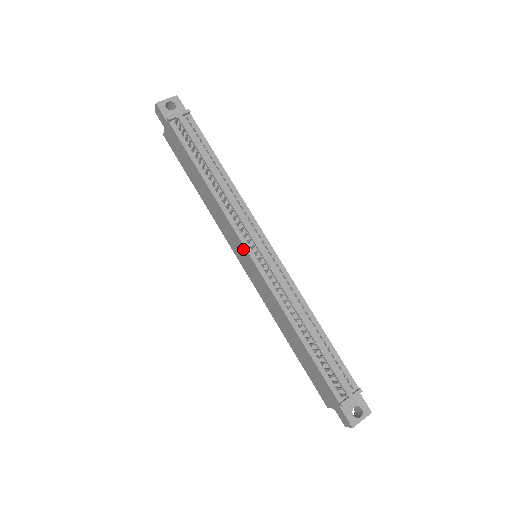
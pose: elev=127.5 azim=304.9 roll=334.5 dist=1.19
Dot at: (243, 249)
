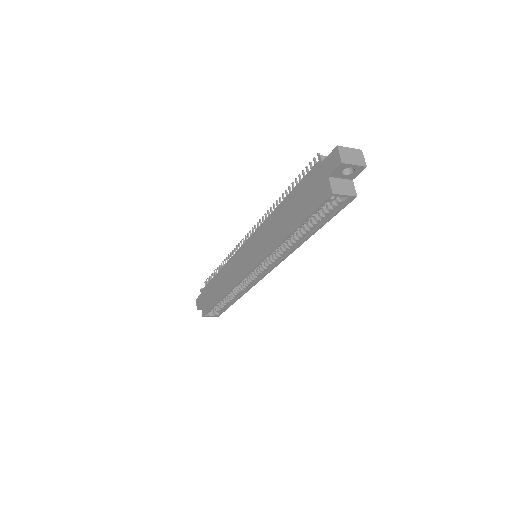
Dot at: (242, 251)
